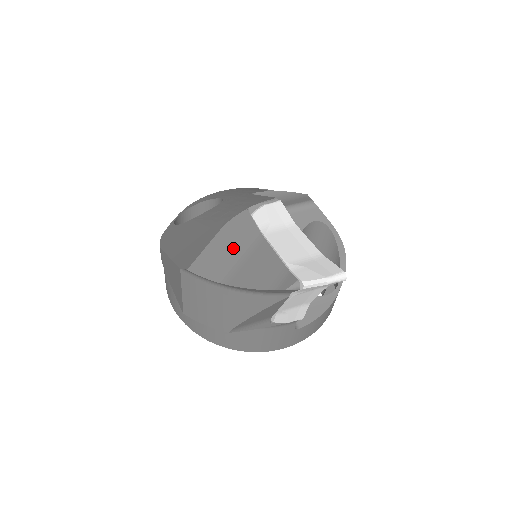
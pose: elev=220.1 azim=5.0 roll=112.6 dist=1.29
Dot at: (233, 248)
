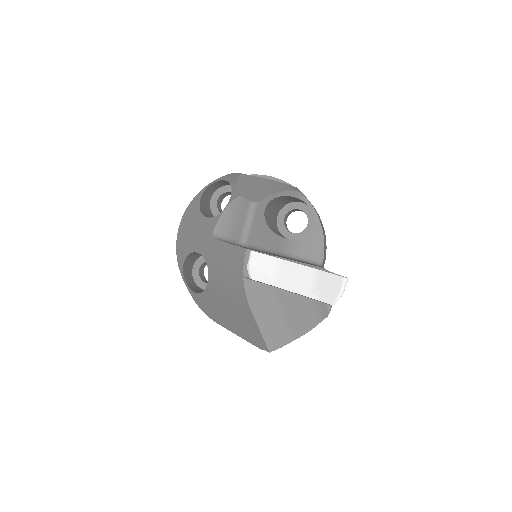
Dot at: (271, 313)
